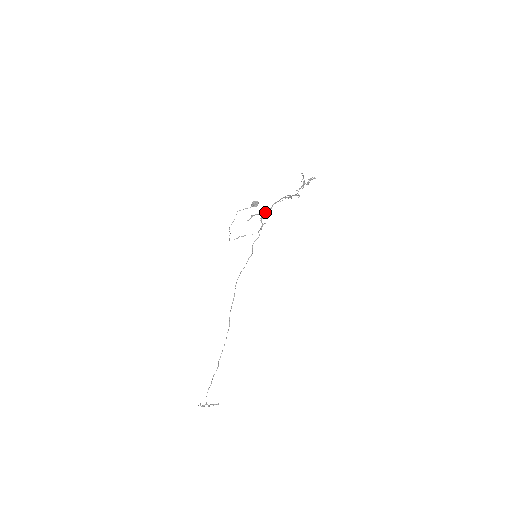
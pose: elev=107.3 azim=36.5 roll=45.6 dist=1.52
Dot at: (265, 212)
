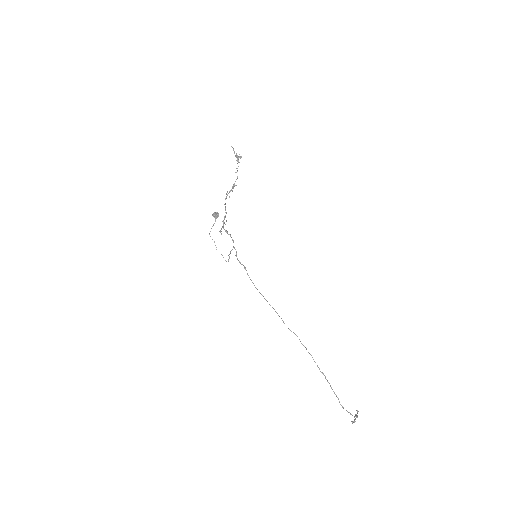
Dot at: (224, 223)
